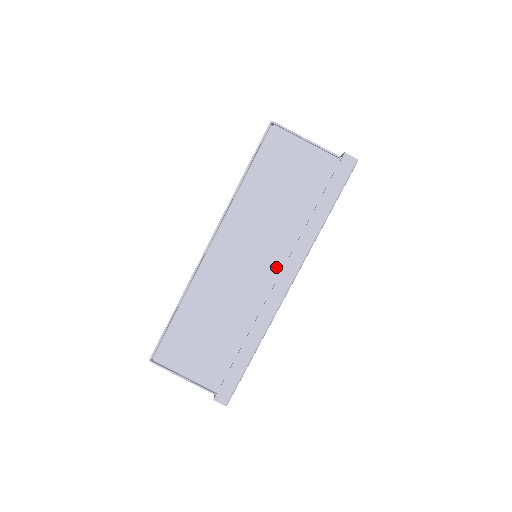
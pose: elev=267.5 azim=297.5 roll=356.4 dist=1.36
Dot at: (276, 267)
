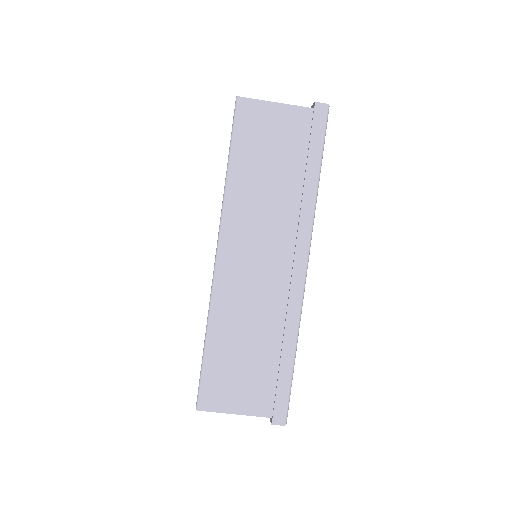
Dot at: occluded
